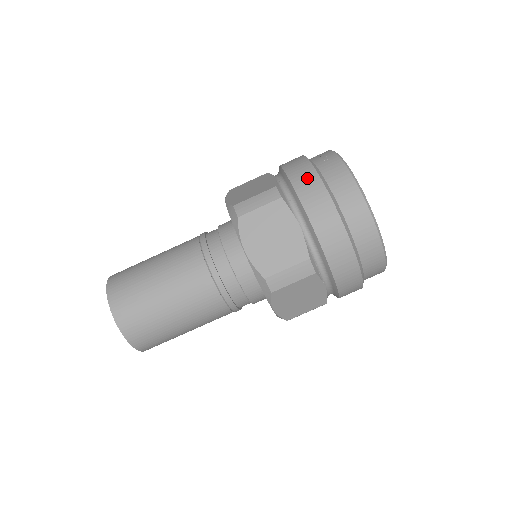
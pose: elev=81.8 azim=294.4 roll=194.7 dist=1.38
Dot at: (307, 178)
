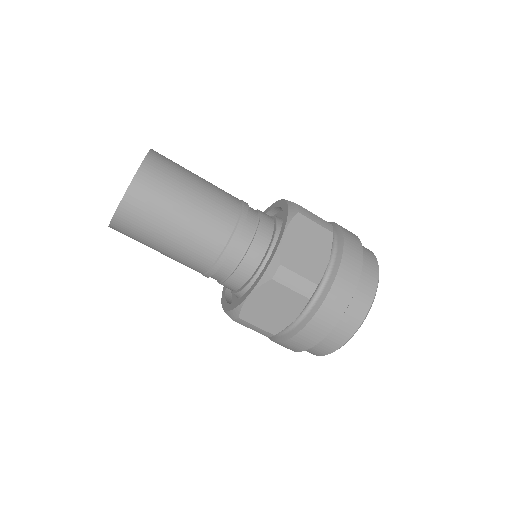
Dot at: (355, 241)
